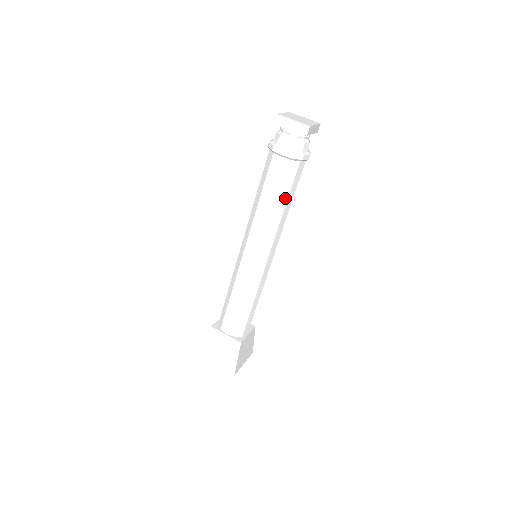
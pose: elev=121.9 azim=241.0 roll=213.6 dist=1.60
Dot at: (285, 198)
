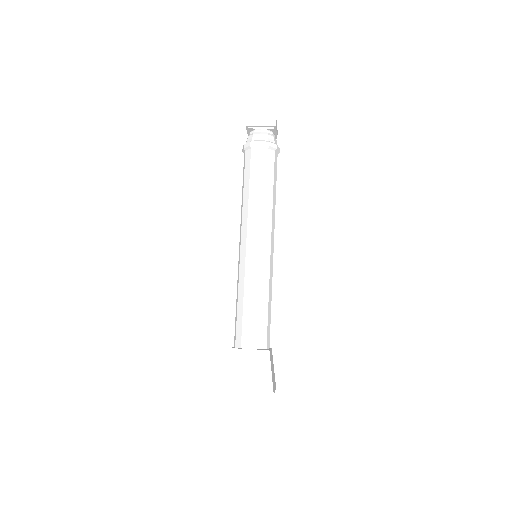
Dot at: (271, 184)
